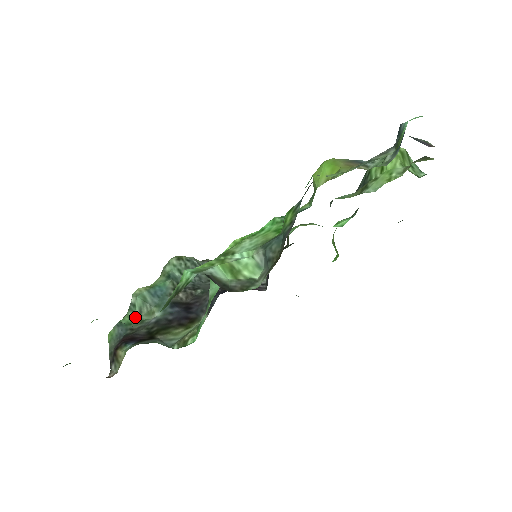
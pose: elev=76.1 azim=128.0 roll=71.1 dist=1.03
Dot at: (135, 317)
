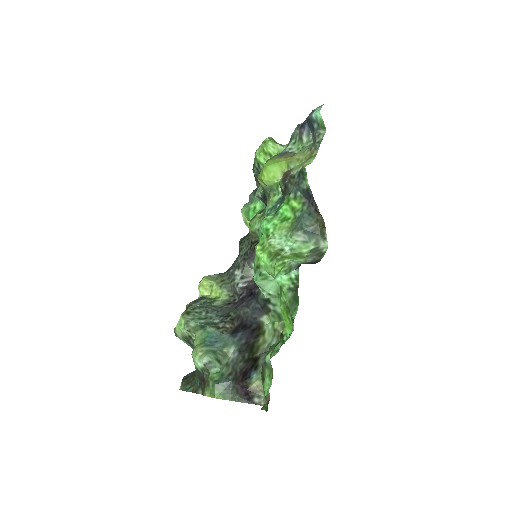
Dot at: (219, 368)
